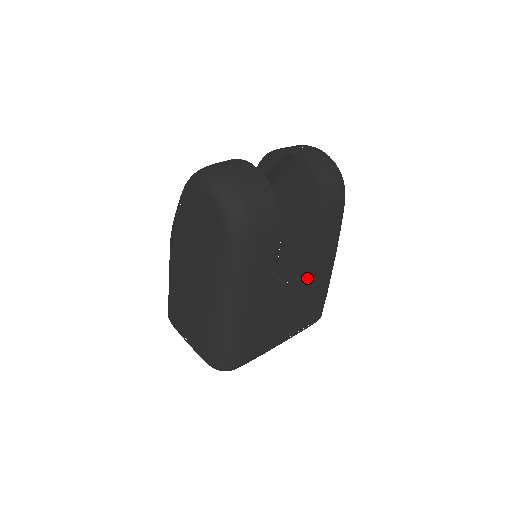
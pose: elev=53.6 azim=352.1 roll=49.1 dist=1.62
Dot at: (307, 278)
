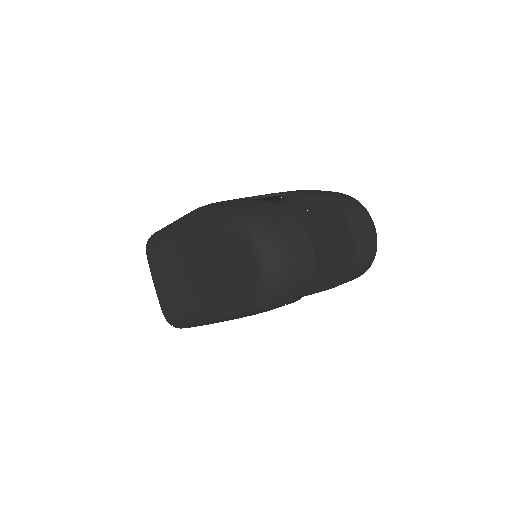
Dot at: occluded
